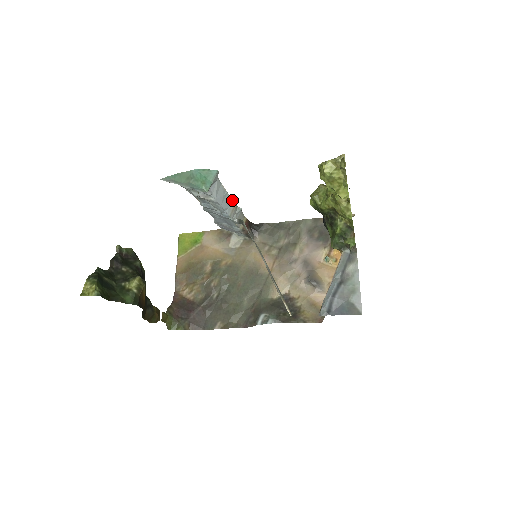
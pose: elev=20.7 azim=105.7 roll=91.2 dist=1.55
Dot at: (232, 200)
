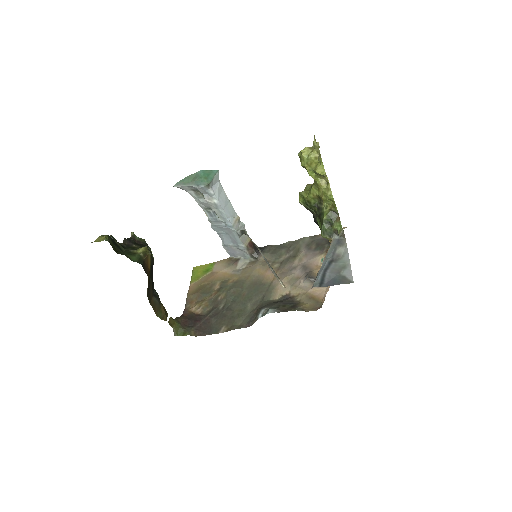
Dot at: (235, 212)
